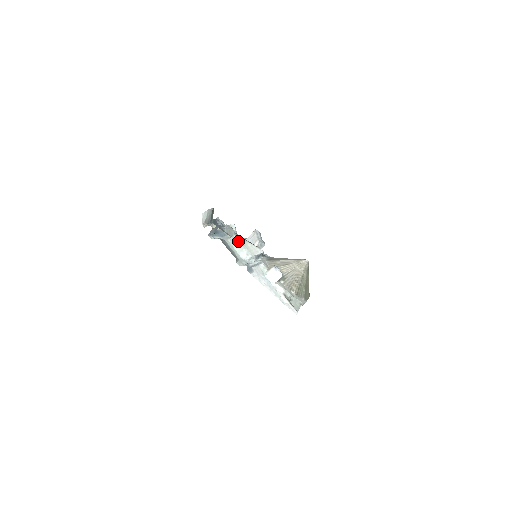
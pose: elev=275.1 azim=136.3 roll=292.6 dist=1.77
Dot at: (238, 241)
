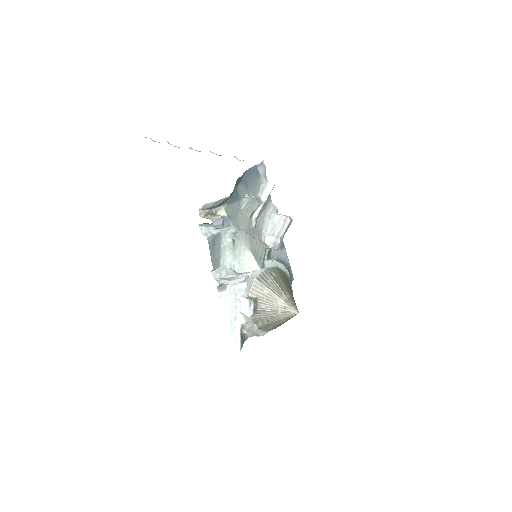
Dot at: (235, 246)
